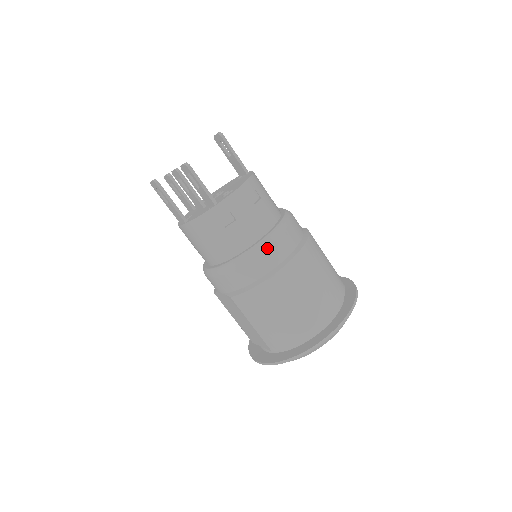
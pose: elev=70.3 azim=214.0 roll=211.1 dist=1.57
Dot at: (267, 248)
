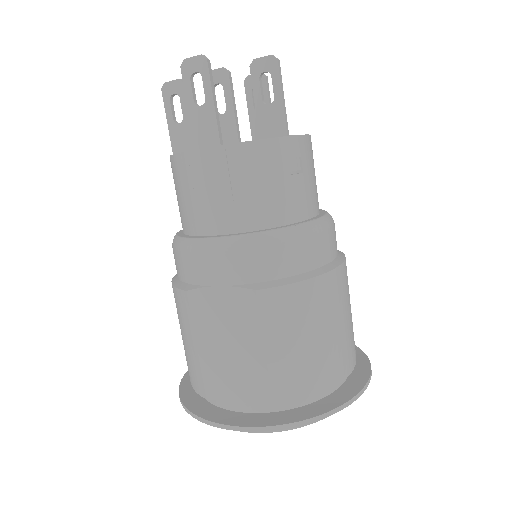
Dot at: (328, 230)
